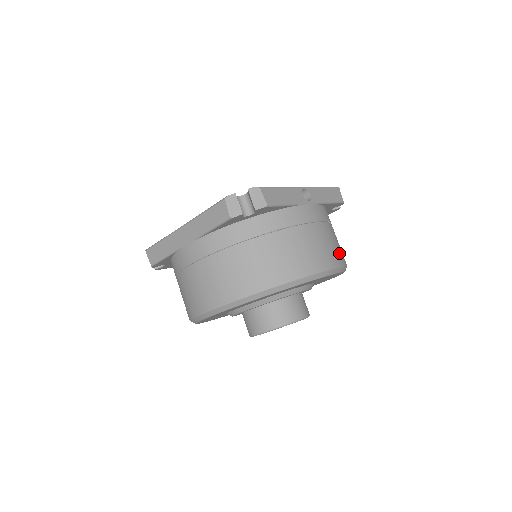
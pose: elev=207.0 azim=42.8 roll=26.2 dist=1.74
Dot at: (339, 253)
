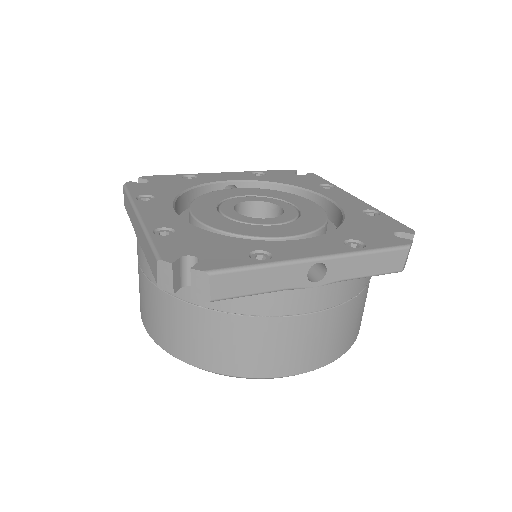
Dot at: (334, 346)
